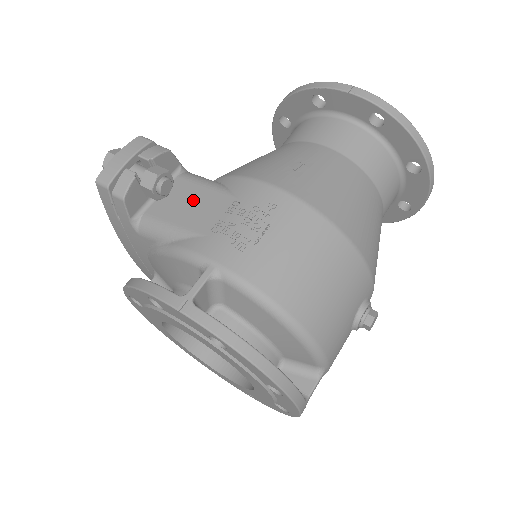
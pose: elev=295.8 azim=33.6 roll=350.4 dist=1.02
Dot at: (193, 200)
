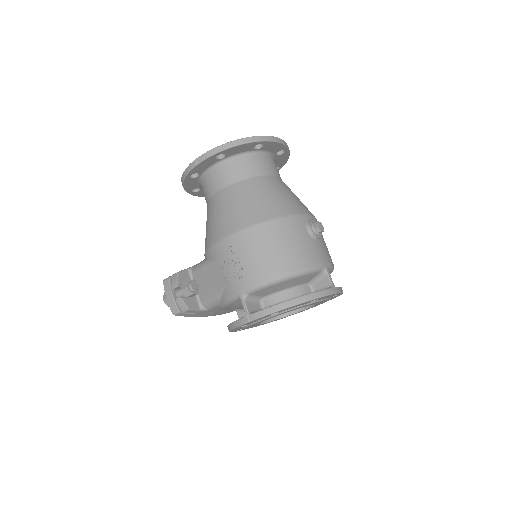
Dot at: (207, 278)
